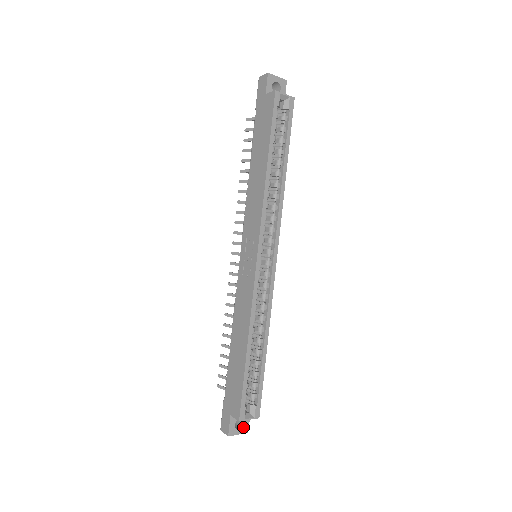
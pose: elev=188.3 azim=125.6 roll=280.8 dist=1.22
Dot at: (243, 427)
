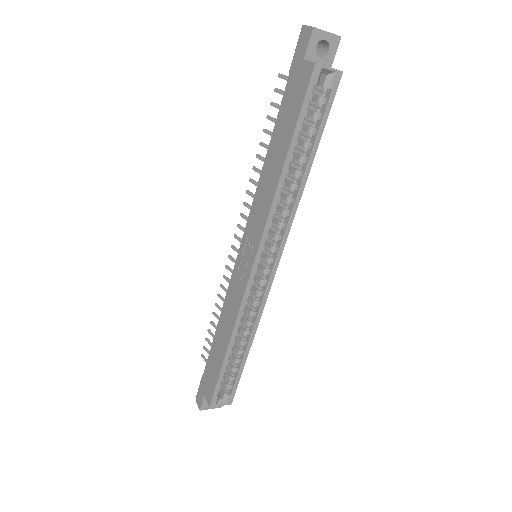
Dot at: occluded
